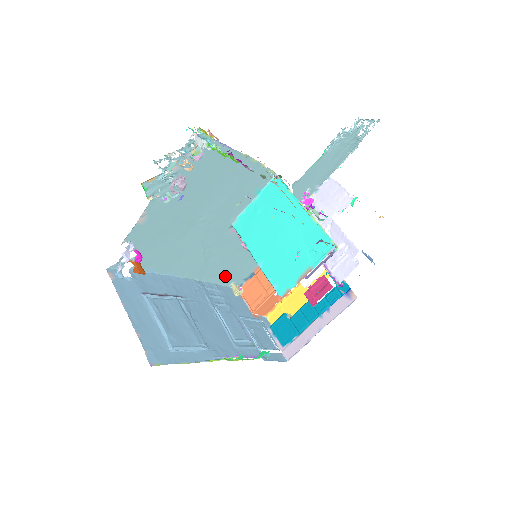
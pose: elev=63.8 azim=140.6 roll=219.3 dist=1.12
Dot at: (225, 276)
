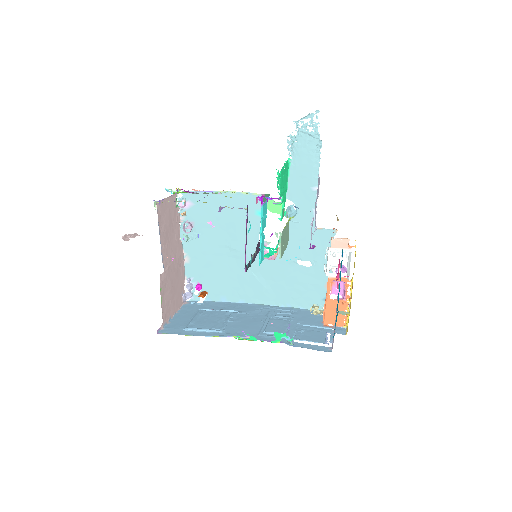
Dot at: (299, 299)
